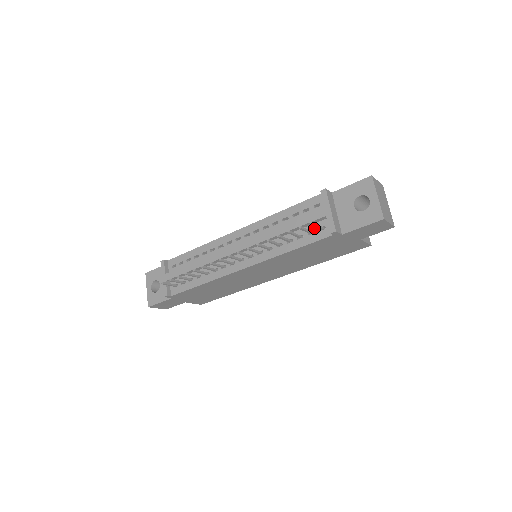
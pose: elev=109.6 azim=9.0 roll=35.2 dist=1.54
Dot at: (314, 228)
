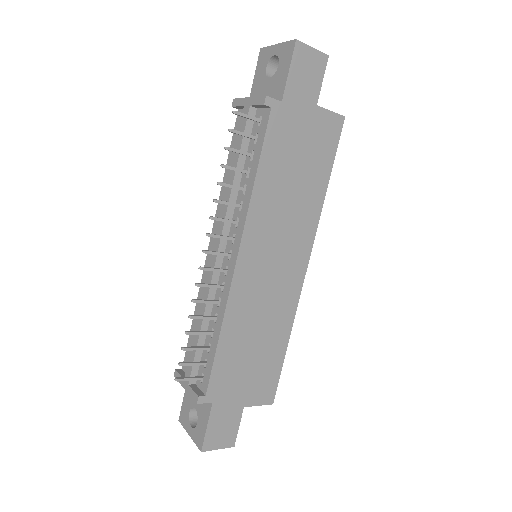
Dot at: (255, 132)
